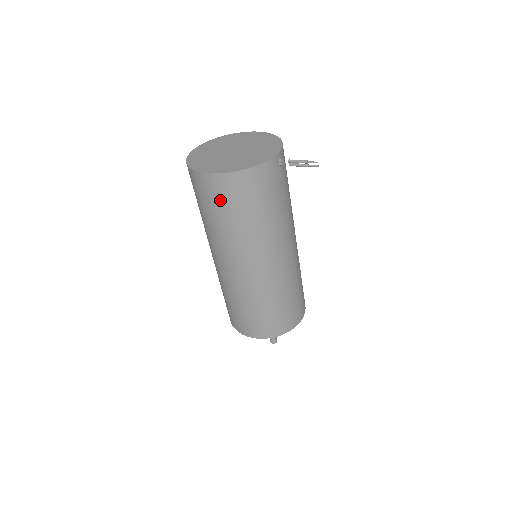
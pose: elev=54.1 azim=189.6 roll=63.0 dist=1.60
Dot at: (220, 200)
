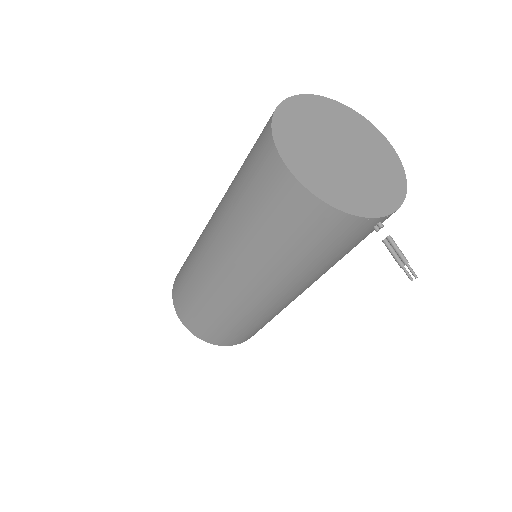
Dot at: (268, 200)
